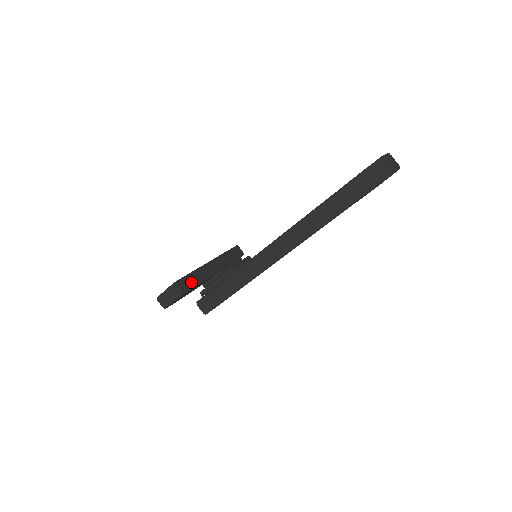
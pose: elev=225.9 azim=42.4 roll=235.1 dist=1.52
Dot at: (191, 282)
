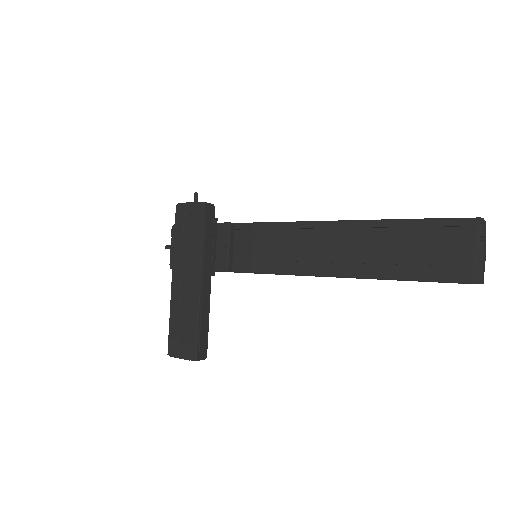
Dot at: (204, 337)
